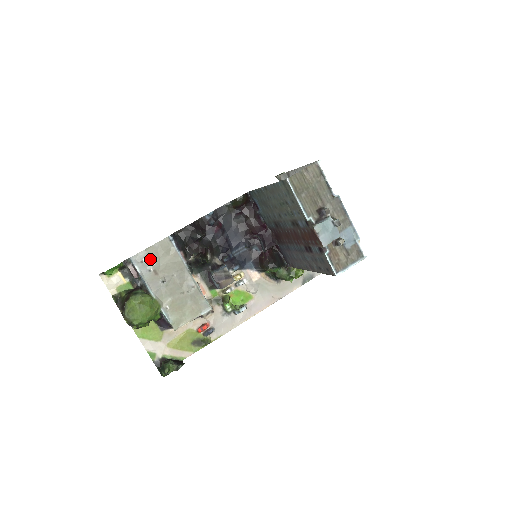
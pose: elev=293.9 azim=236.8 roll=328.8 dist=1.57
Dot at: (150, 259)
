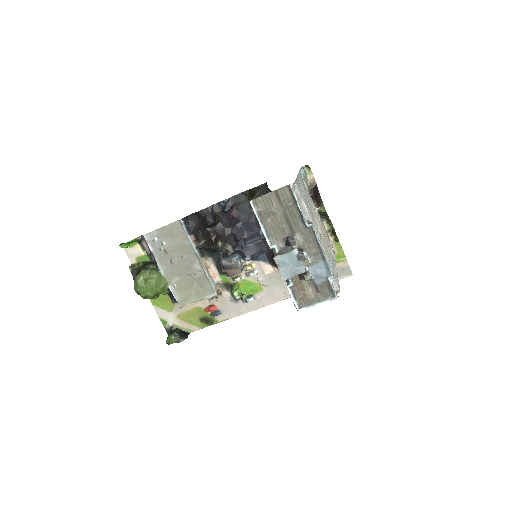
Dot at: (161, 239)
